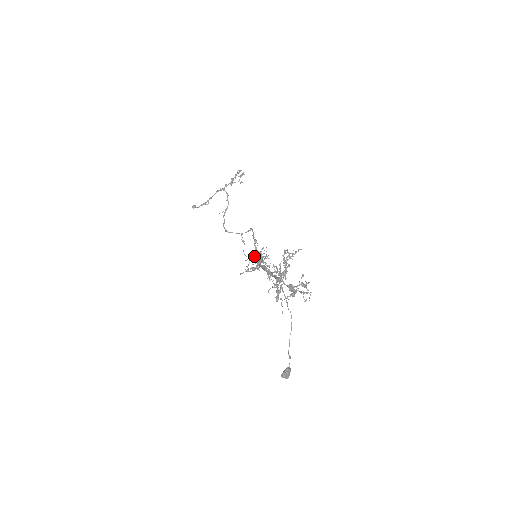
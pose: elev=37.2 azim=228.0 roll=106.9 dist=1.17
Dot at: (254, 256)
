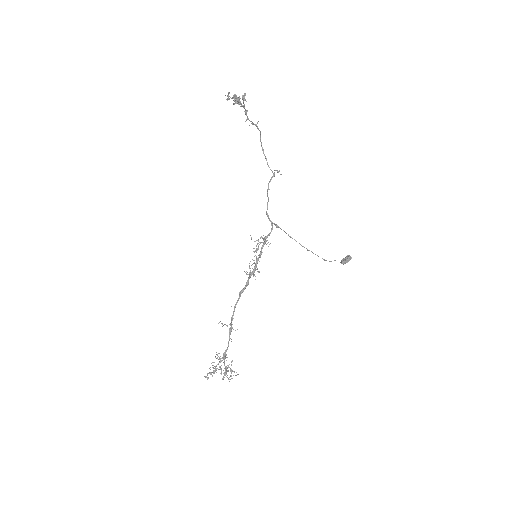
Dot at: (262, 242)
